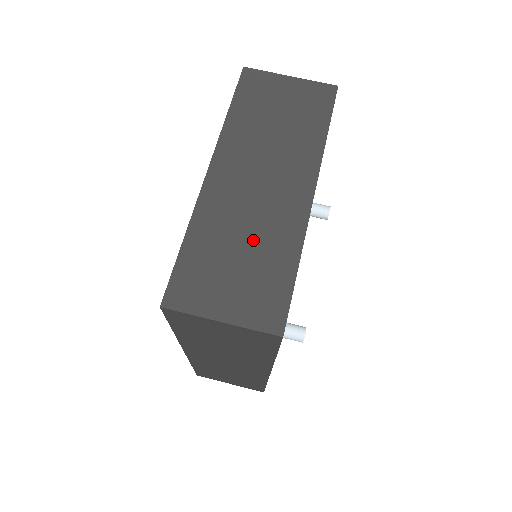
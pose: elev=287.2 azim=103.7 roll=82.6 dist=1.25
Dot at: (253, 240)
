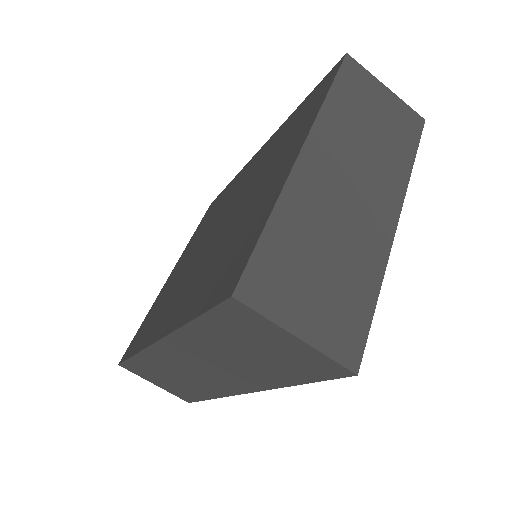
Dot at: (339, 250)
